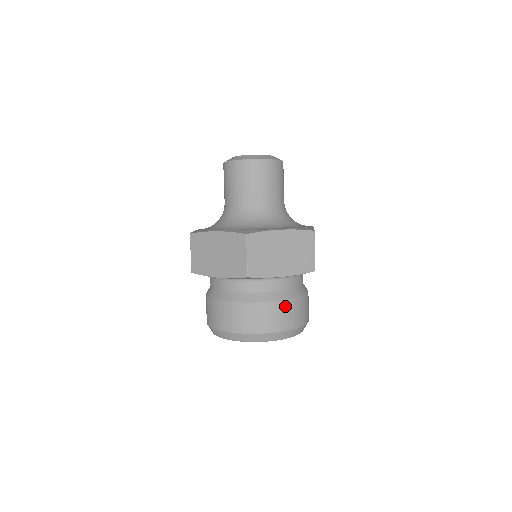
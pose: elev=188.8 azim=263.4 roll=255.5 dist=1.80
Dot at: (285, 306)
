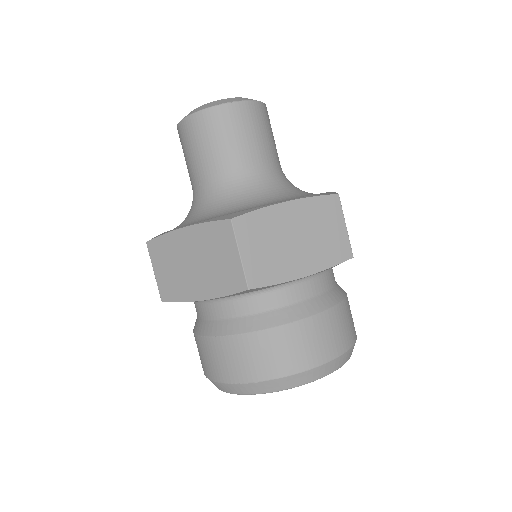
Dot at: (318, 323)
